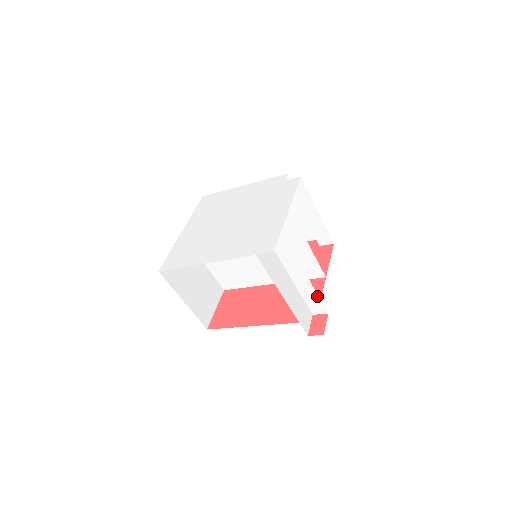
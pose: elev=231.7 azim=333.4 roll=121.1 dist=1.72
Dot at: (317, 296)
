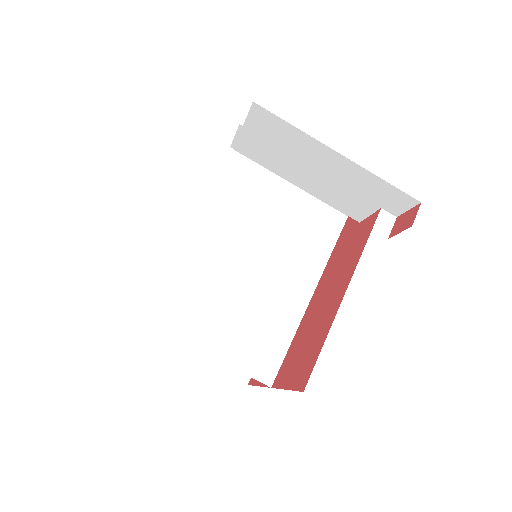
Dot at: occluded
